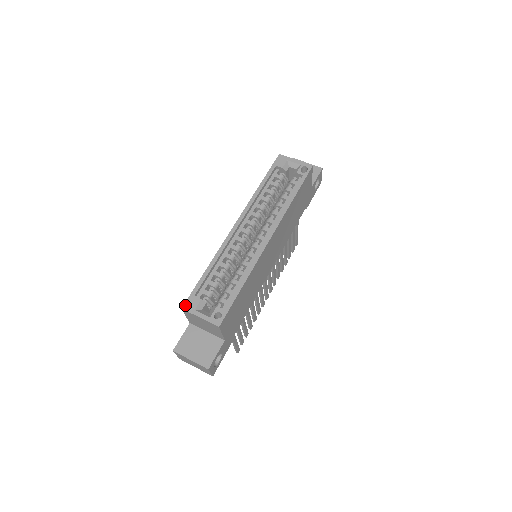
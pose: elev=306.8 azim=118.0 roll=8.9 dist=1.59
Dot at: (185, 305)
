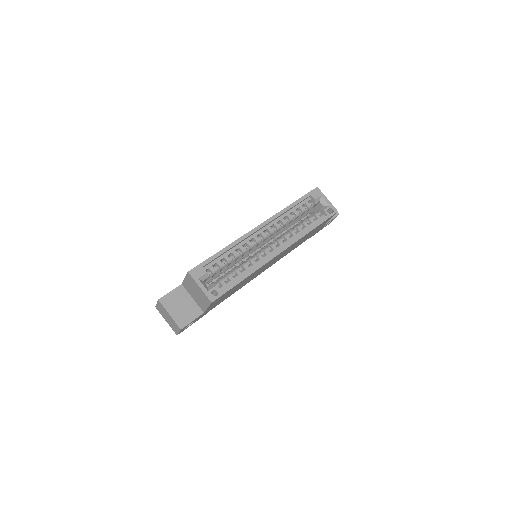
Dot at: (192, 270)
